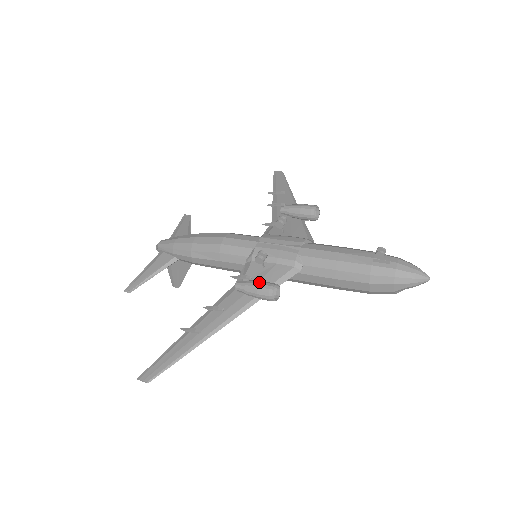
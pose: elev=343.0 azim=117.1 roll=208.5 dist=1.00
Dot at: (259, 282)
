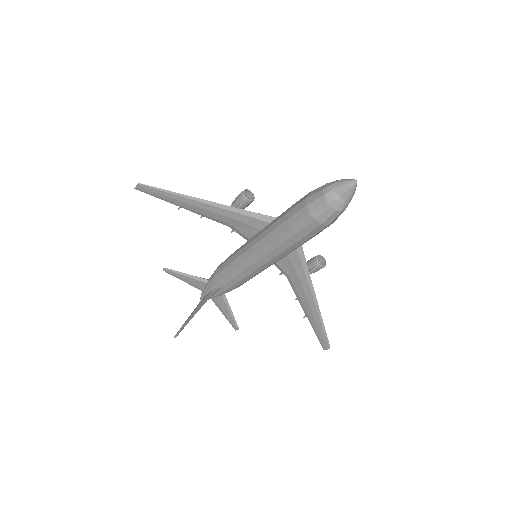
Dot at: occluded
